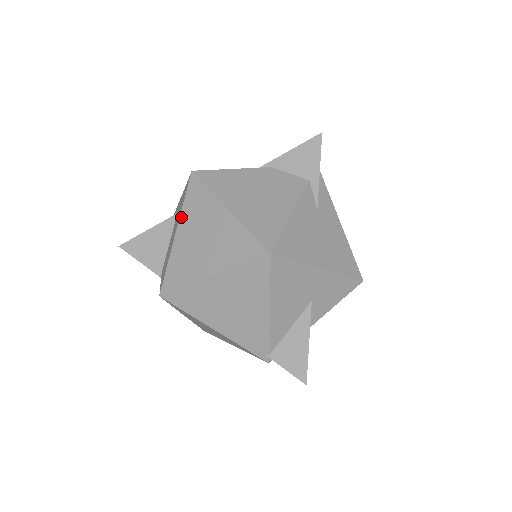
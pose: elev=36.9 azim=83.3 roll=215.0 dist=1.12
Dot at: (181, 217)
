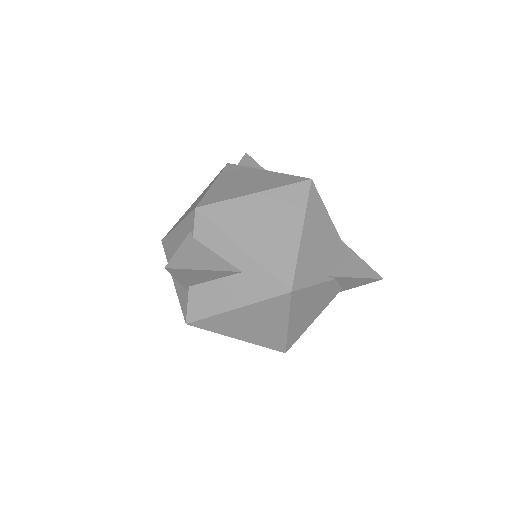
Dot at: (250, 306)
